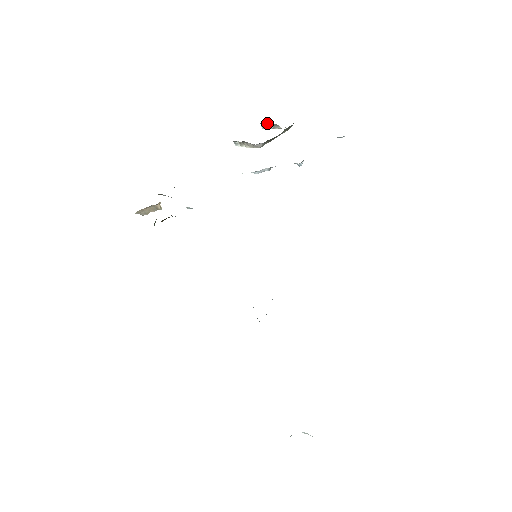
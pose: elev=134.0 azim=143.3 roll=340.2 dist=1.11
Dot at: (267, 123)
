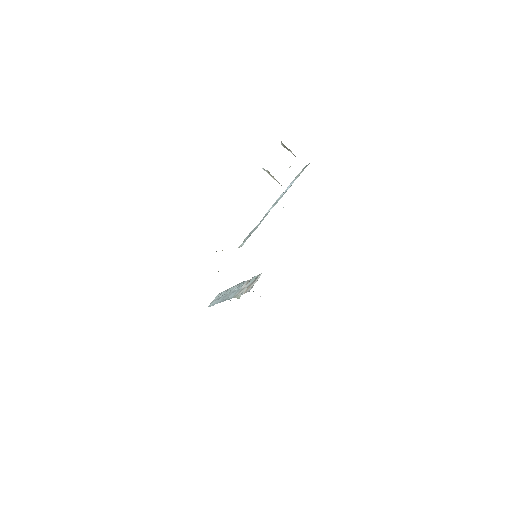
Dot at: (288, 149)
